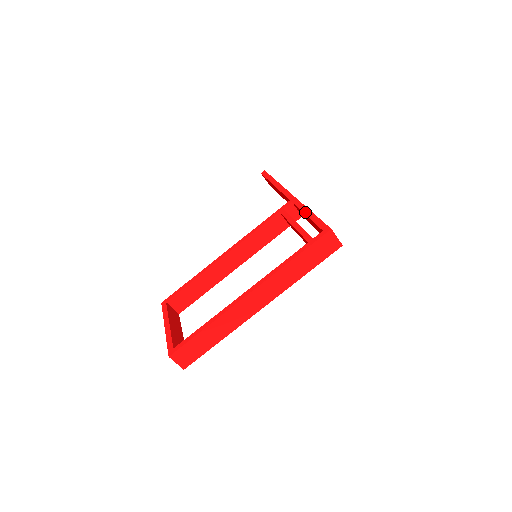
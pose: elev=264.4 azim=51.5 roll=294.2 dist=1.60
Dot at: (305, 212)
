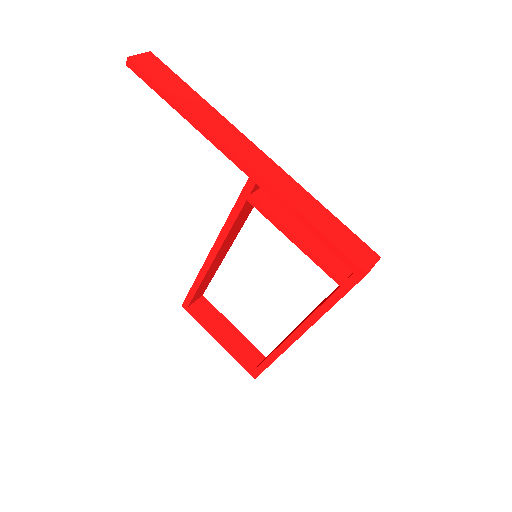
Dot at: (298, 221)
